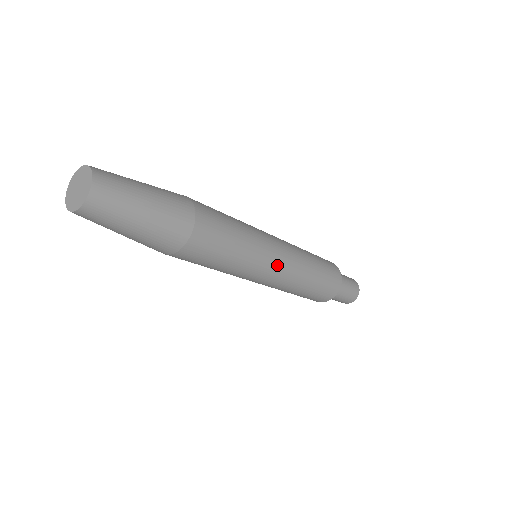
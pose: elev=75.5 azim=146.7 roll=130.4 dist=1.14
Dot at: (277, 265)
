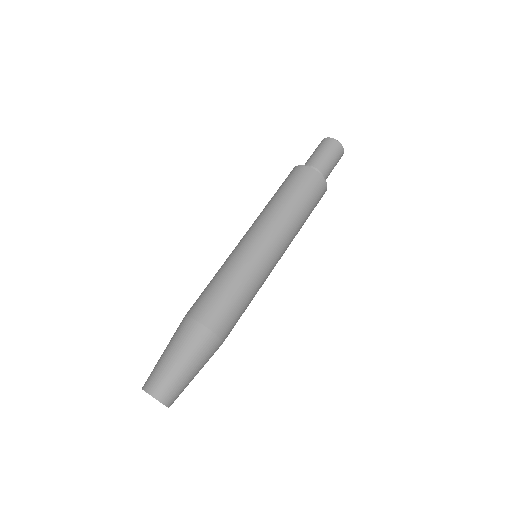
Dot at: (273, 255)
